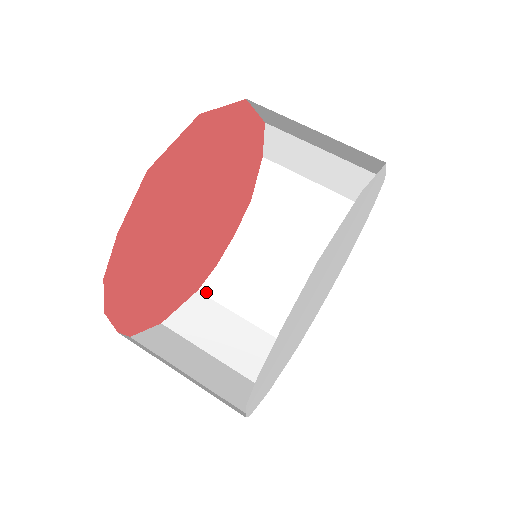
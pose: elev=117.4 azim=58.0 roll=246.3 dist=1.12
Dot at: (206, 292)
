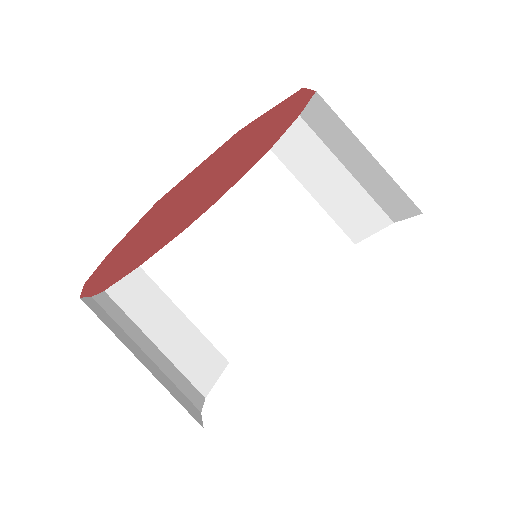
Dot at: (194, 233)
